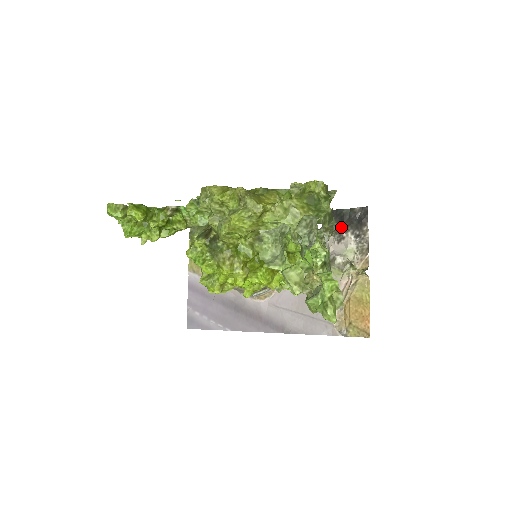
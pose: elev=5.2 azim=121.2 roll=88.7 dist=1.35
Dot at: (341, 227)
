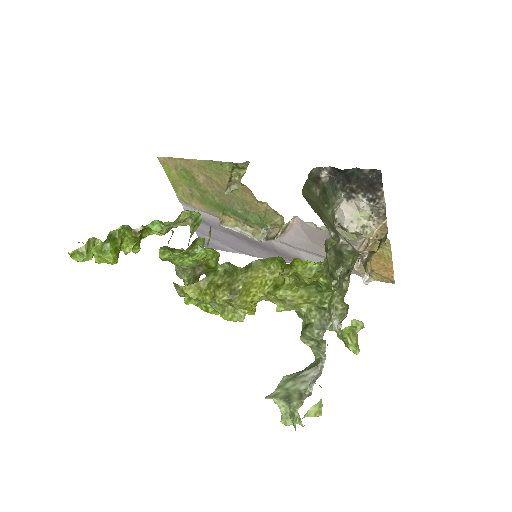
Dot at: (348, 187)
